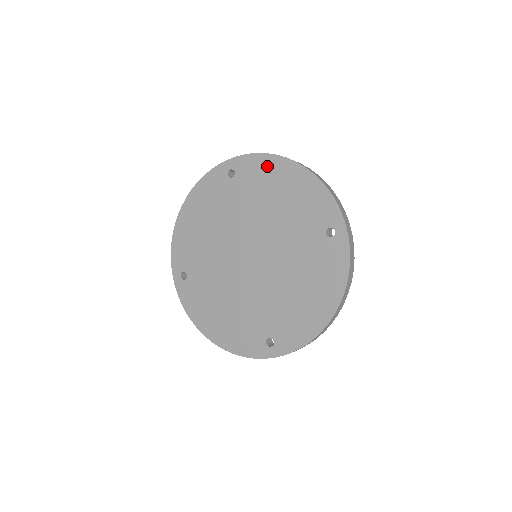
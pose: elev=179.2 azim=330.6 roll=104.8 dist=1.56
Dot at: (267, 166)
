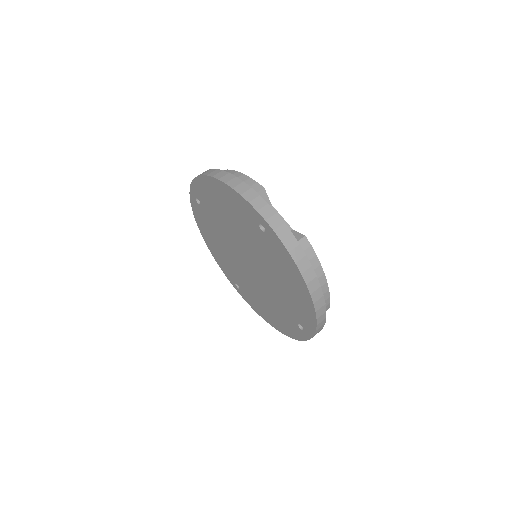
Dot at: (290, 267)
